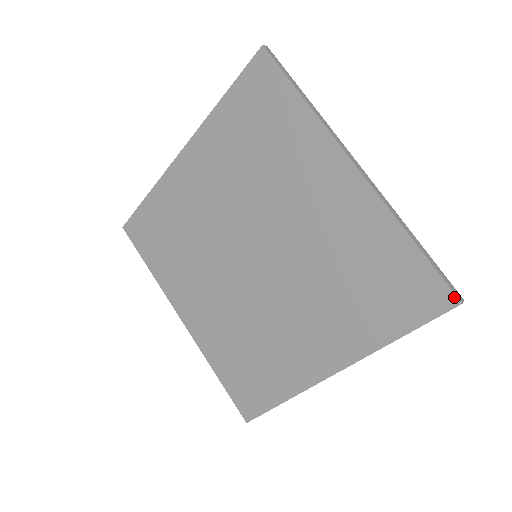
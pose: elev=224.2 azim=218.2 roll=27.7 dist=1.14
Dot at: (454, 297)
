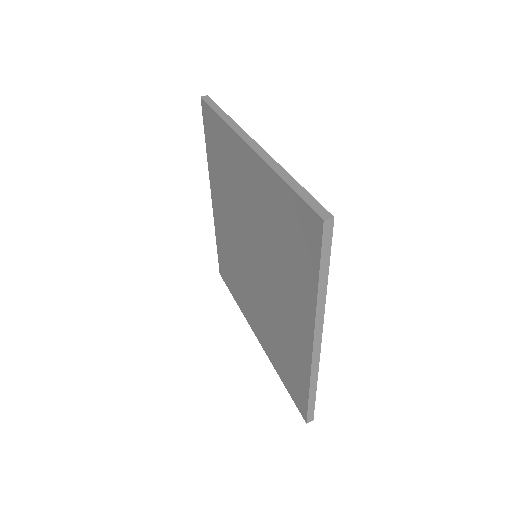
Dot at: (318, 217)
